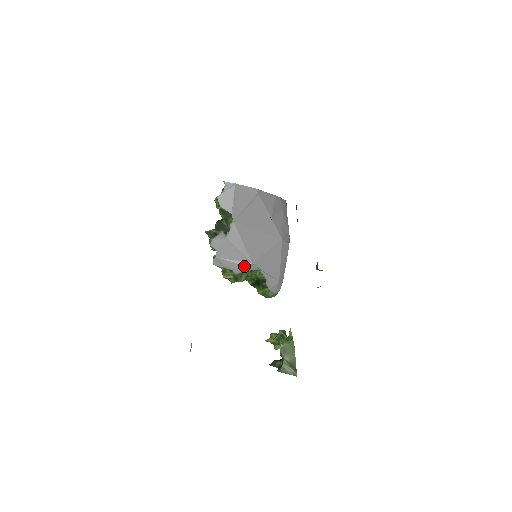
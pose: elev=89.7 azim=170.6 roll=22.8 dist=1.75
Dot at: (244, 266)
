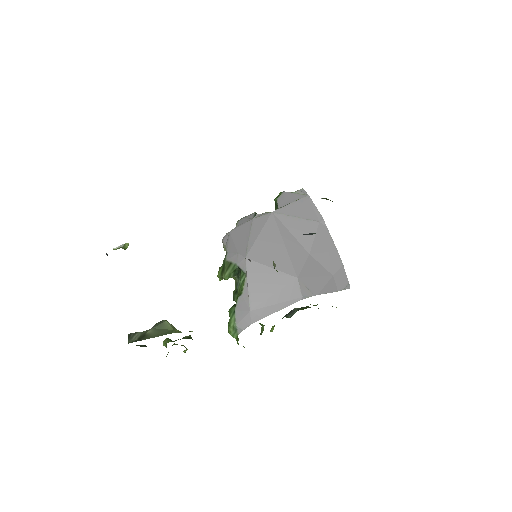
Dot at: (238, 255)
